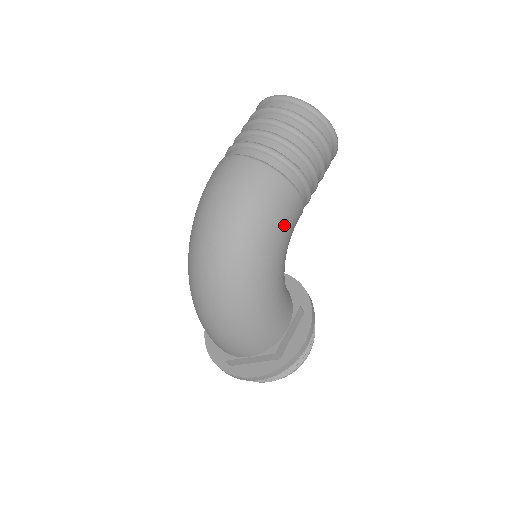
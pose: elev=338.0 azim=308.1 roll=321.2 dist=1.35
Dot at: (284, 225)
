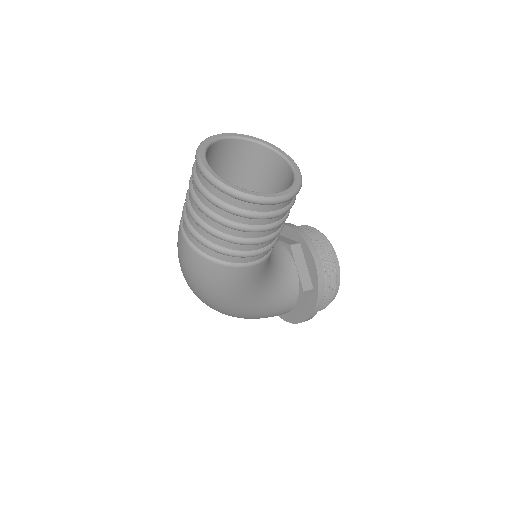
Dot at: (242, 287)
